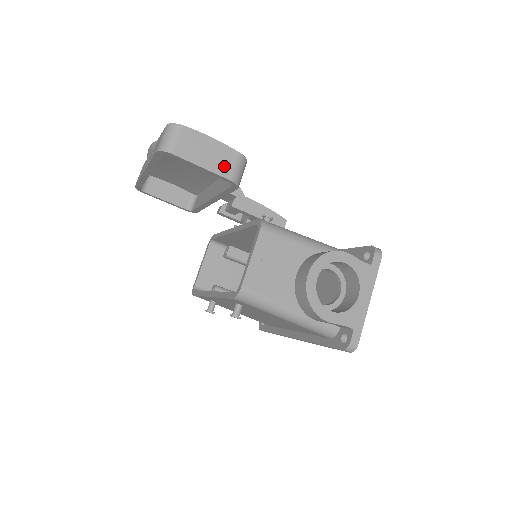
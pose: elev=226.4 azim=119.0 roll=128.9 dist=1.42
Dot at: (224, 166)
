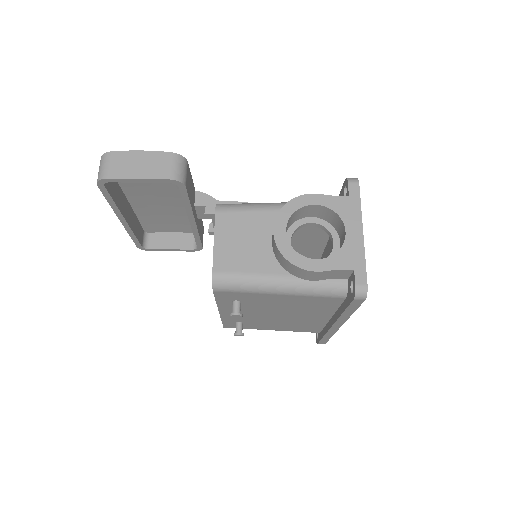
Dot at: (159, 169)
